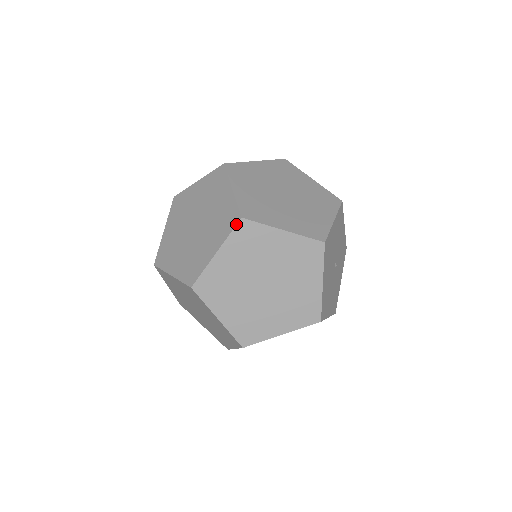
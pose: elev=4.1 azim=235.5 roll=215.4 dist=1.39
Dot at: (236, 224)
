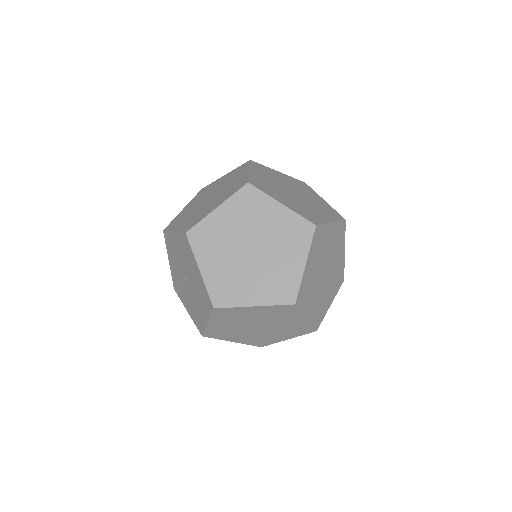
Dot at: (249, 162)
